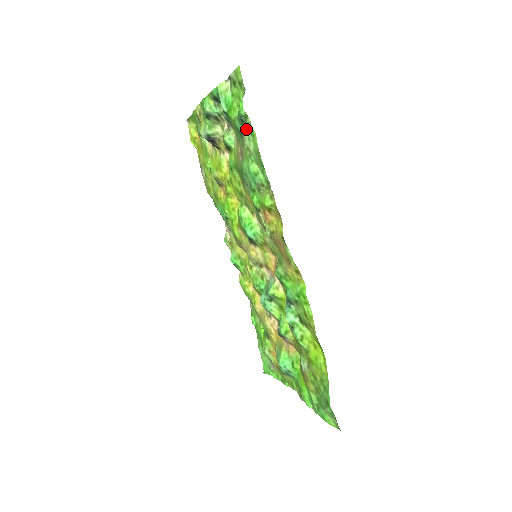
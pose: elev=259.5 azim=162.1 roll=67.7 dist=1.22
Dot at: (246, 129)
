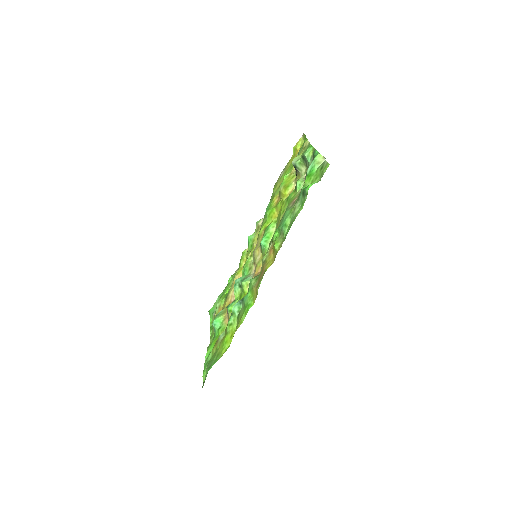
Dot at: (302, 199)
